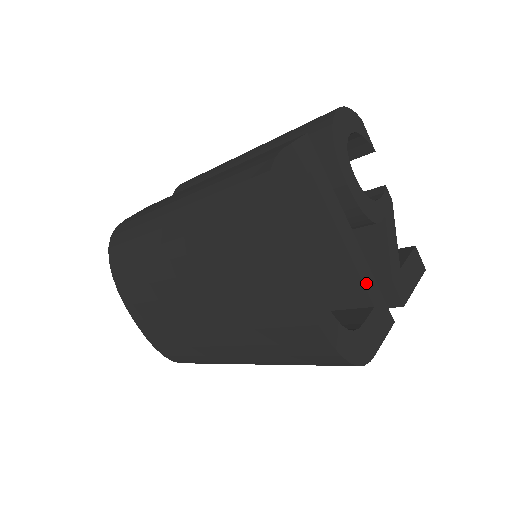
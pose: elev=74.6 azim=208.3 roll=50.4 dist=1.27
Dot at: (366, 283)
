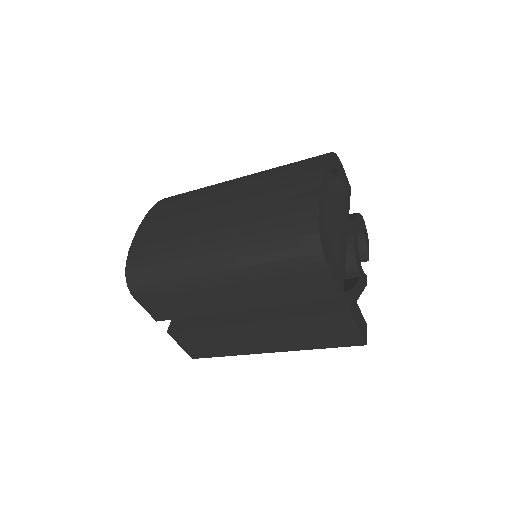
Dot at: (342, 253)
